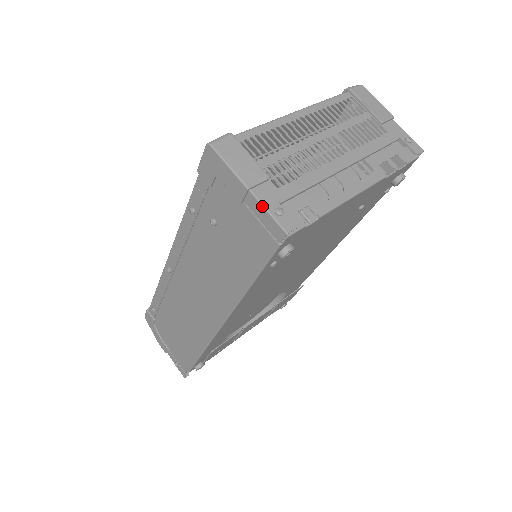
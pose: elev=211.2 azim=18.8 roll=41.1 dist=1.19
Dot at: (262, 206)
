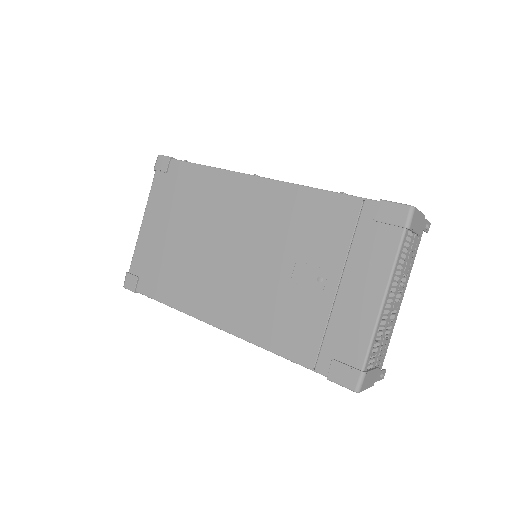
Dot at: occluded
